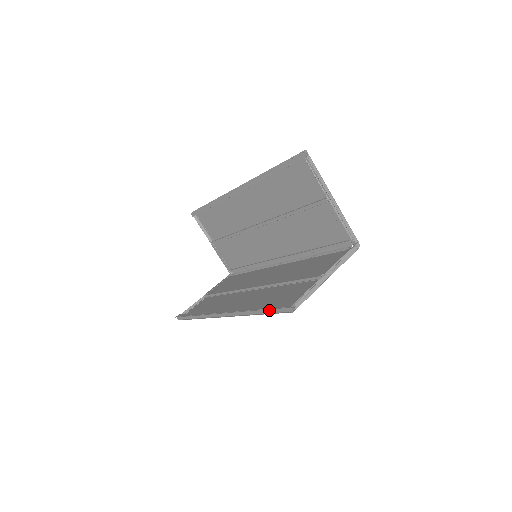
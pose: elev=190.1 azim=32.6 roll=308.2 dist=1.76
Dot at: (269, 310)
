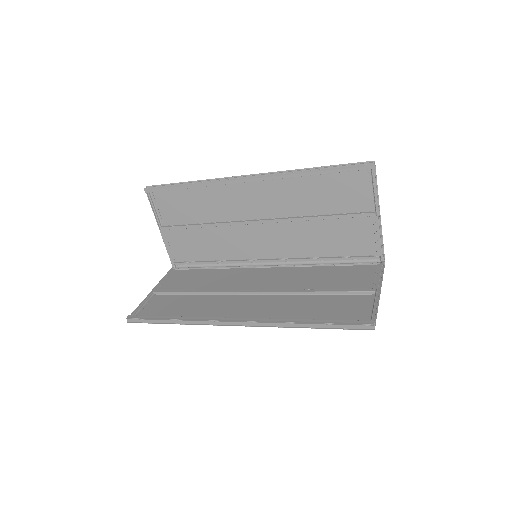
Dot at: (333, 325)
